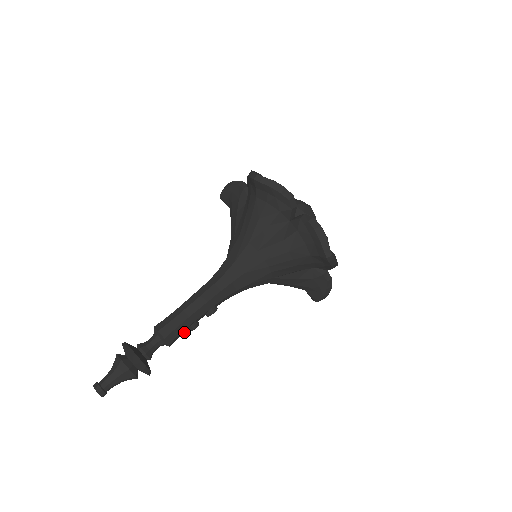
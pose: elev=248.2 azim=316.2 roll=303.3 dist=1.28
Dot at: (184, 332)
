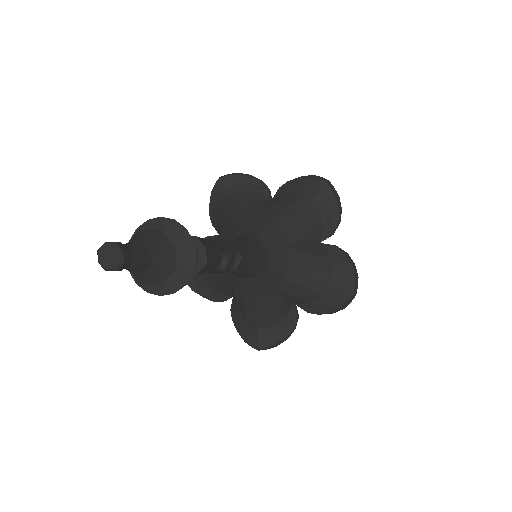
Dot at: (217, 263)
